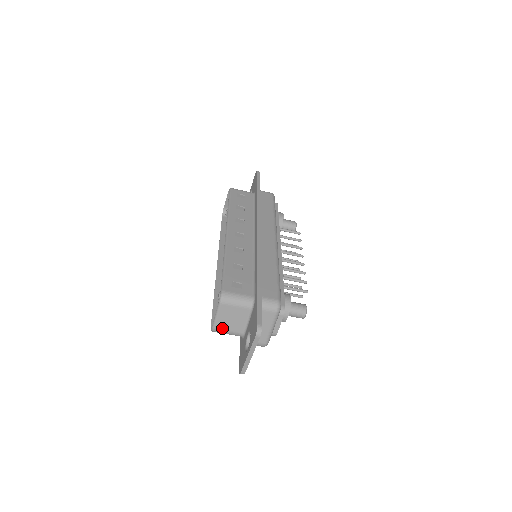
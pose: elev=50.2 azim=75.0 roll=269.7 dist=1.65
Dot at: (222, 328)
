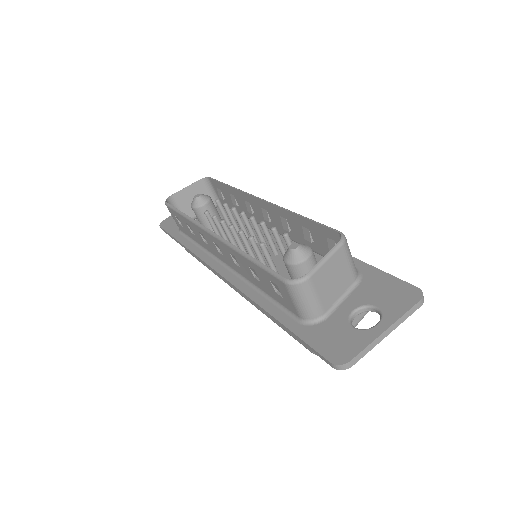
Dot at: (316, 285)
